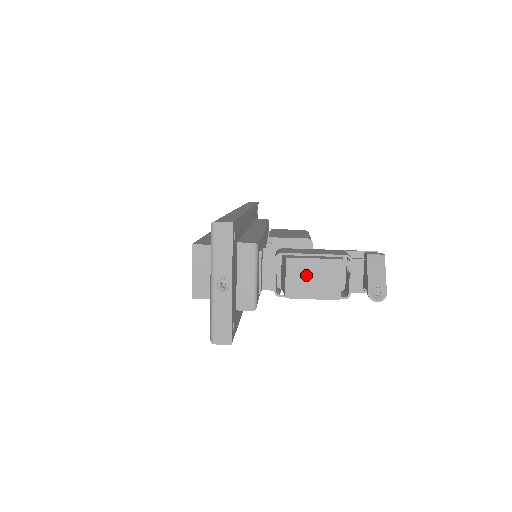
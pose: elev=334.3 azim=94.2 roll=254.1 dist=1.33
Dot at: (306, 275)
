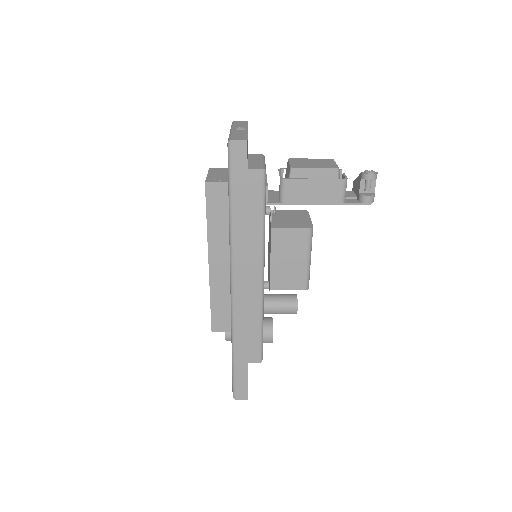
Dot at: (306, 162)
